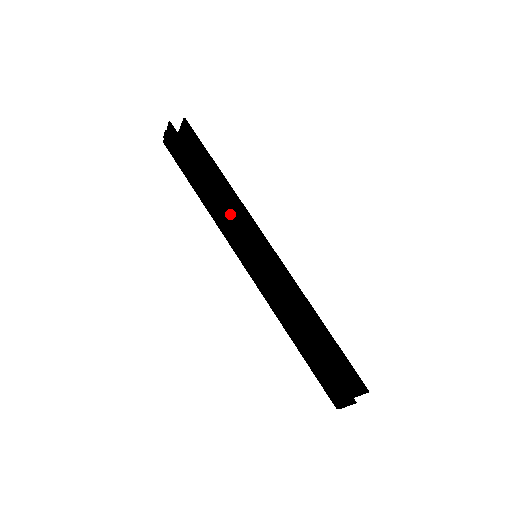
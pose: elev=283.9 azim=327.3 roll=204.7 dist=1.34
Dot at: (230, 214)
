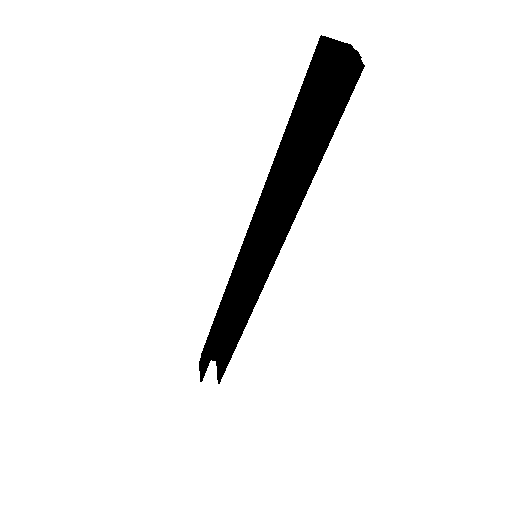
Dot at: (263, 226)
